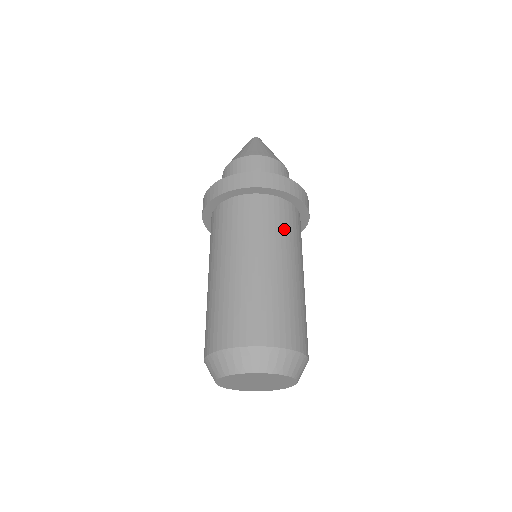
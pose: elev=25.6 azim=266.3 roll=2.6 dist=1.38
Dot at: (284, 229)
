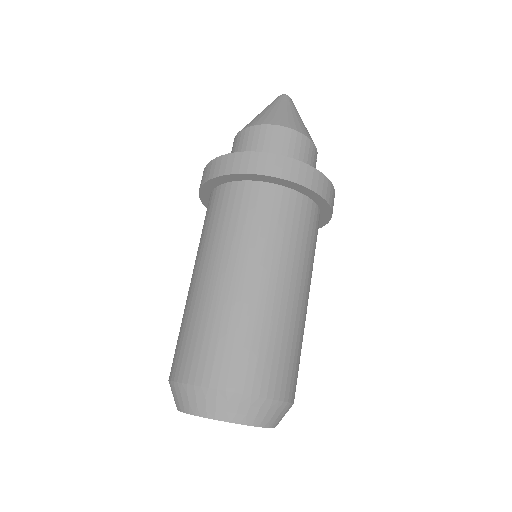
Dot at: (282, 231)
